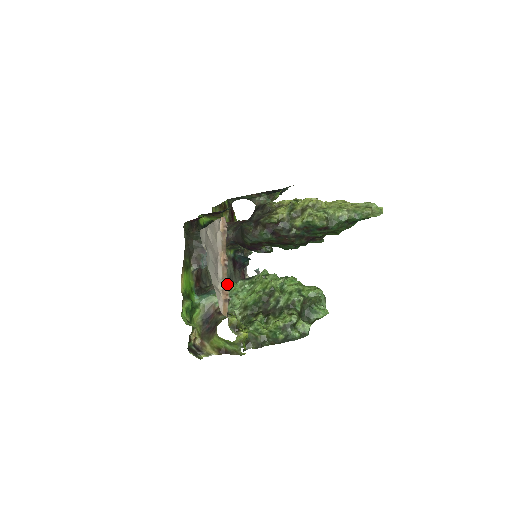
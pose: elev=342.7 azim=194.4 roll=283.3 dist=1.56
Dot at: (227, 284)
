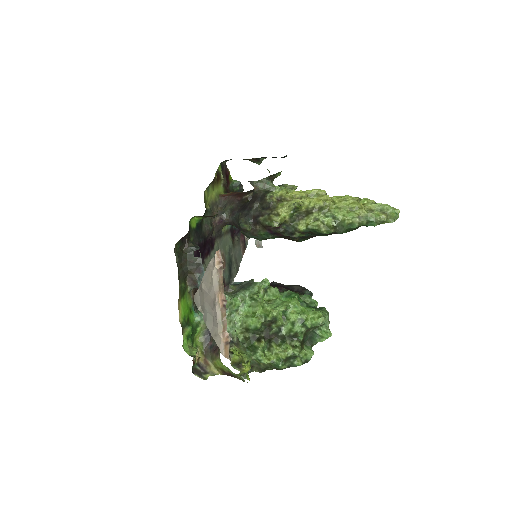
Dot at: (227, 296)
